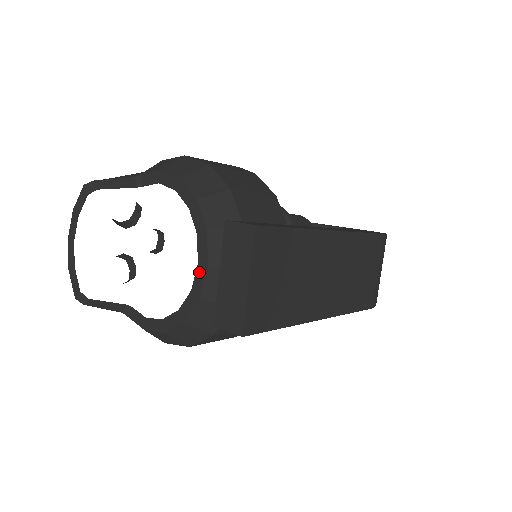
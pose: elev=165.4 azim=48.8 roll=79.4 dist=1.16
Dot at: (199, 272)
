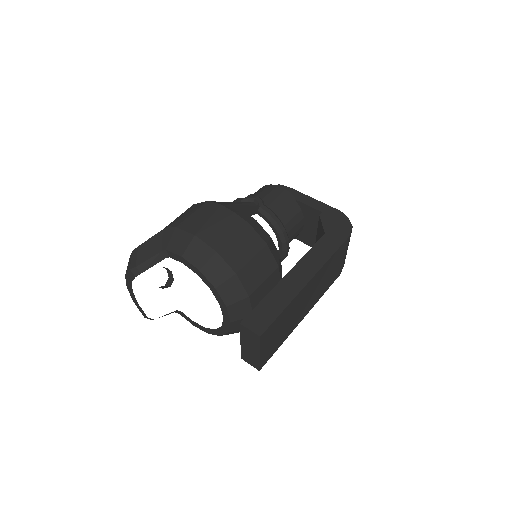
Dot at: (225, 322)
